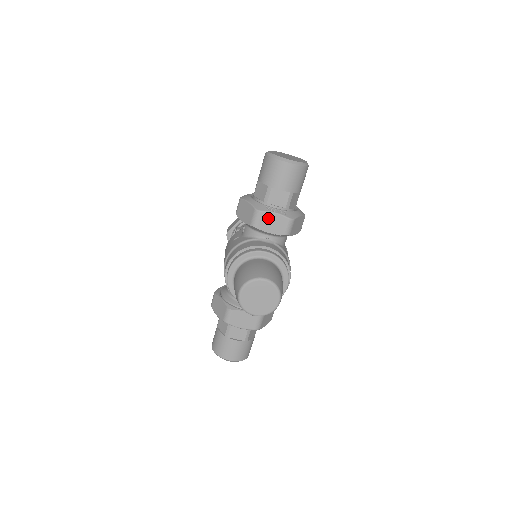
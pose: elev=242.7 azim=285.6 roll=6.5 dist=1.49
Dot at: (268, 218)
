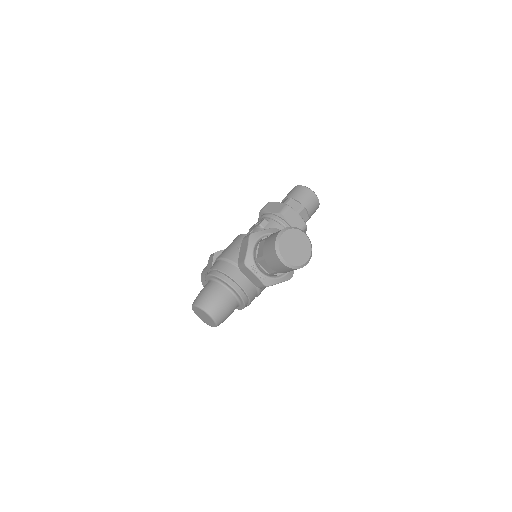
Dot at: (250, 273)
